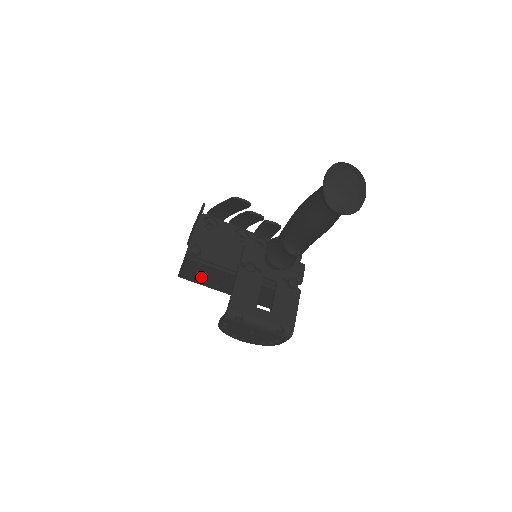
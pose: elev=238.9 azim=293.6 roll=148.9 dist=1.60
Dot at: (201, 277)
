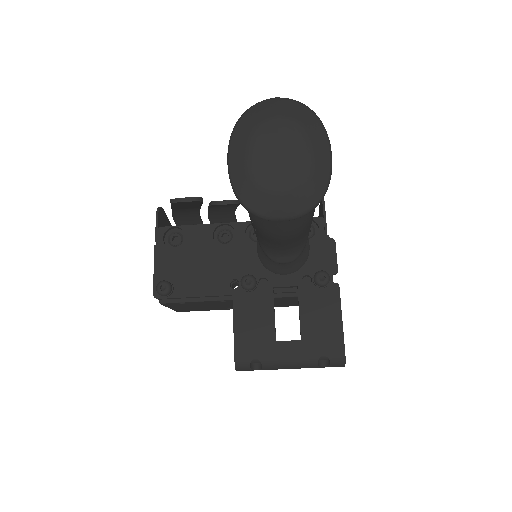
Dot at: (200, 307)
